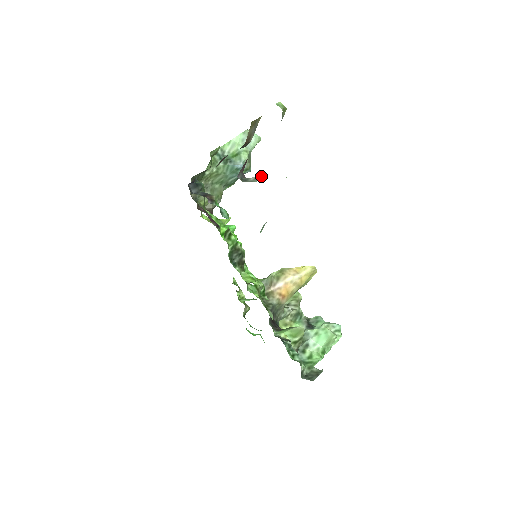
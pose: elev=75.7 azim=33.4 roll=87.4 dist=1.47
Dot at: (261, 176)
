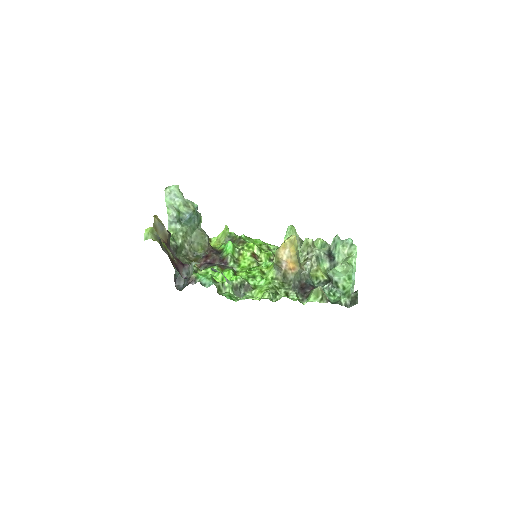
Dot at: (192, 264)
